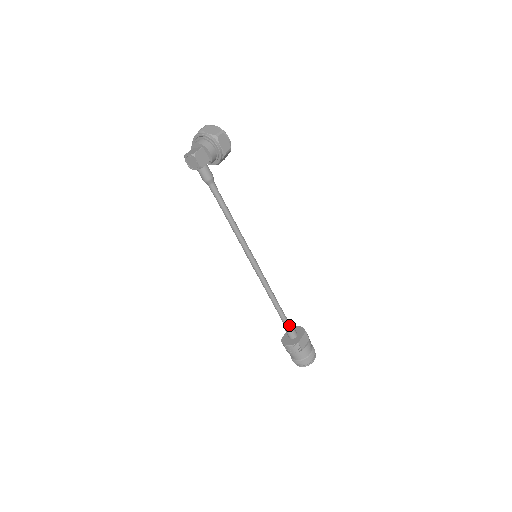
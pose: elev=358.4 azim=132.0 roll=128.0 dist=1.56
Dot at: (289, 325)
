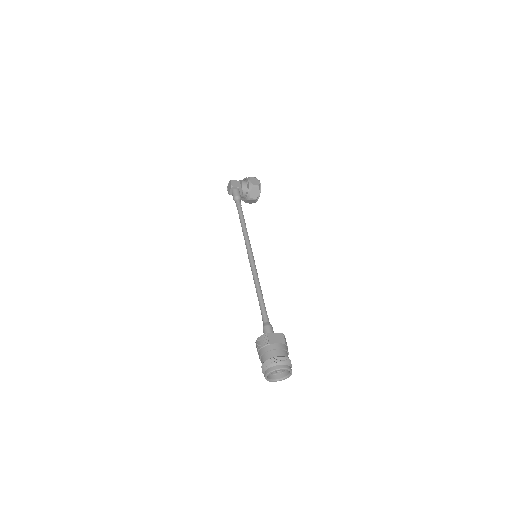
Dot at: (267, 322)
